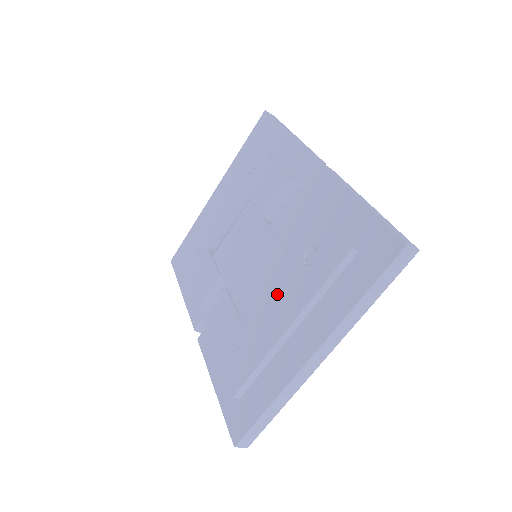
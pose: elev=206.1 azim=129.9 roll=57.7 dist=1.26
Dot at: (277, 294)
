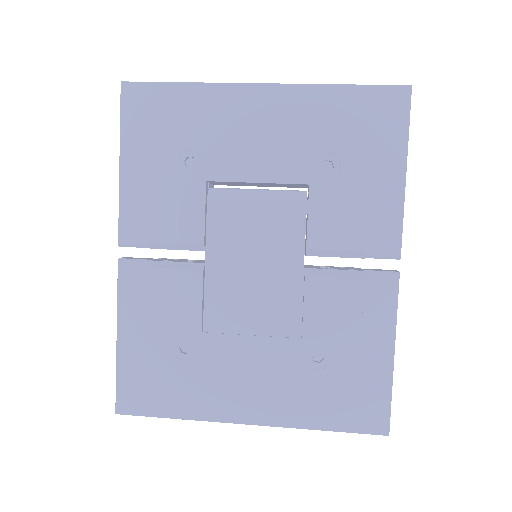
Dot at: (261, 355)
